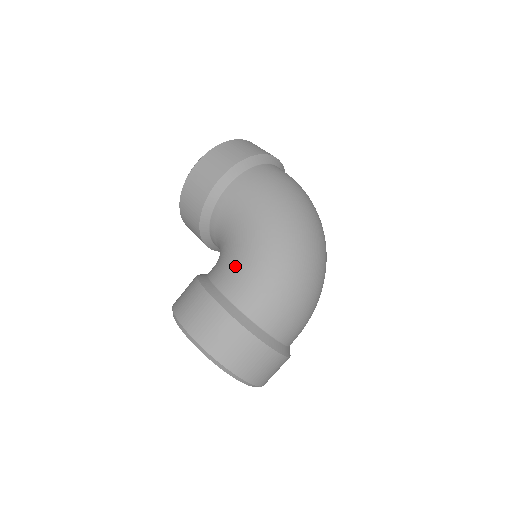
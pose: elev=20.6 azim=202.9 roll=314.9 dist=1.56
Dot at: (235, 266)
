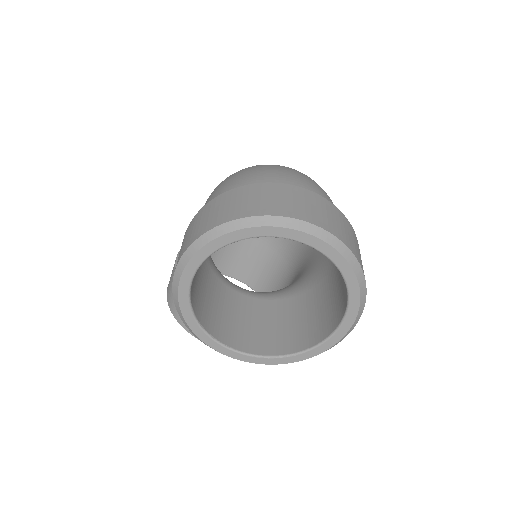
Dot at: occluded
